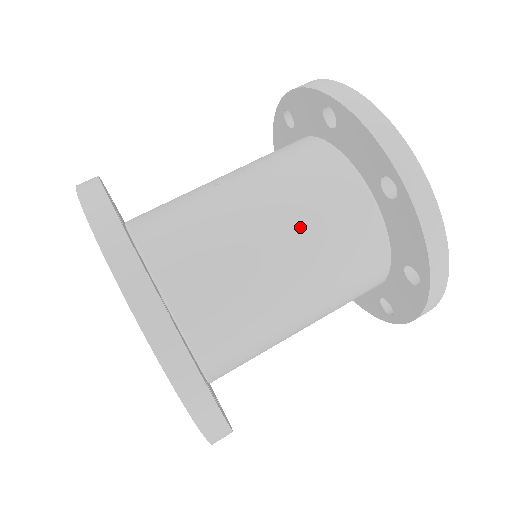
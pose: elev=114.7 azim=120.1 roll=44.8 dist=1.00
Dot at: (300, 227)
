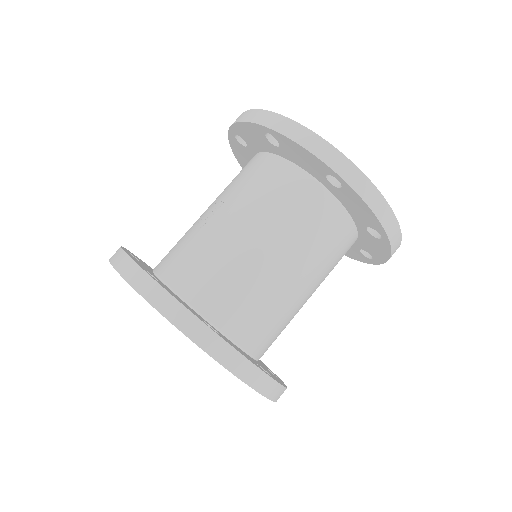
Dot at: (281, 232)
